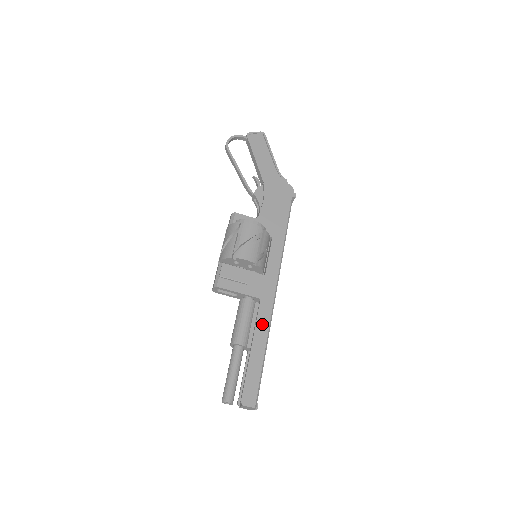
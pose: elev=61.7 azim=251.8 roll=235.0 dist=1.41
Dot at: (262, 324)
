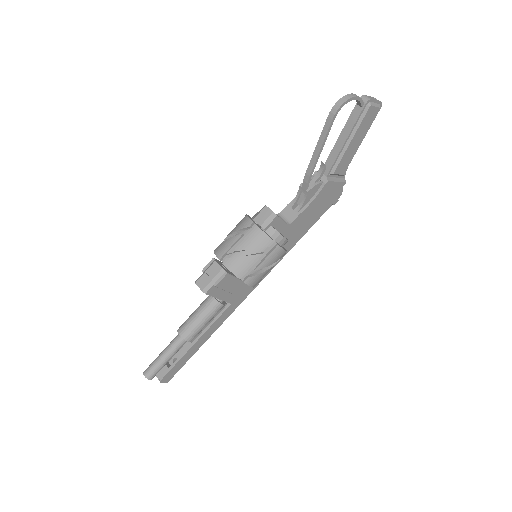
Dot at: (217, 325)
